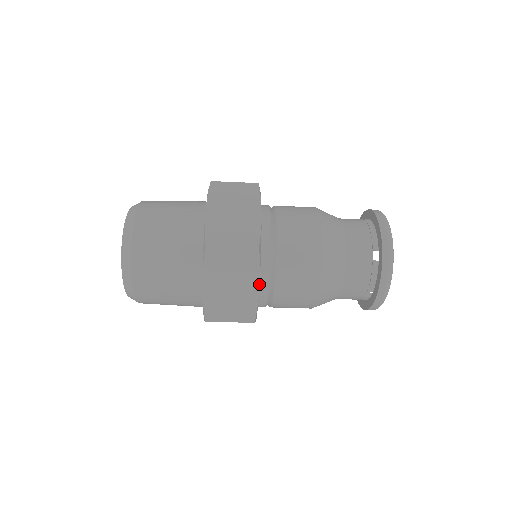
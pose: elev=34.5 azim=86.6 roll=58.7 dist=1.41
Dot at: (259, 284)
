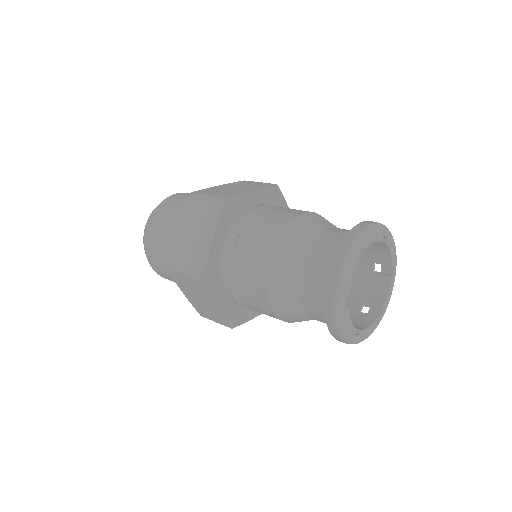
Dot at: occluded
